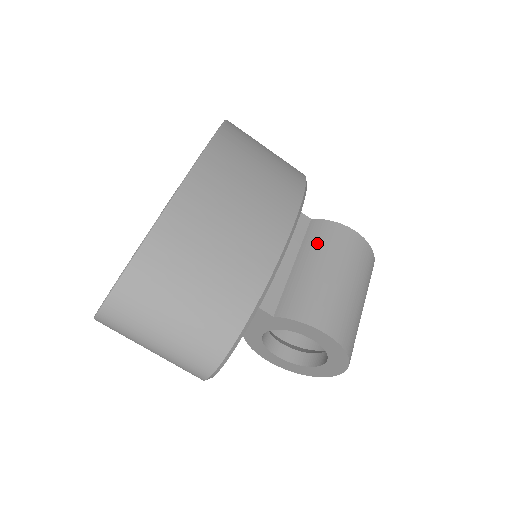
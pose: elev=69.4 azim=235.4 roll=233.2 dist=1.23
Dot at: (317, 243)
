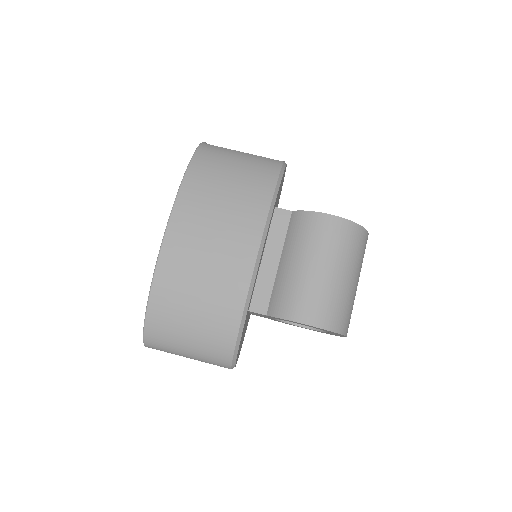
Dot at: (295, 238)
